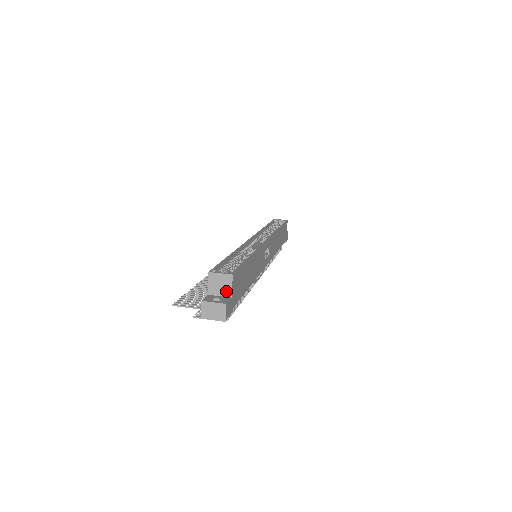
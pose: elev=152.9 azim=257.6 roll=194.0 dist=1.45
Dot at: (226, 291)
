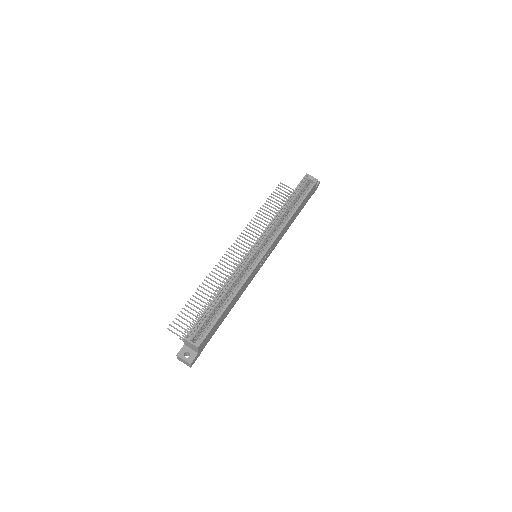
Dot at: (195, 350)
